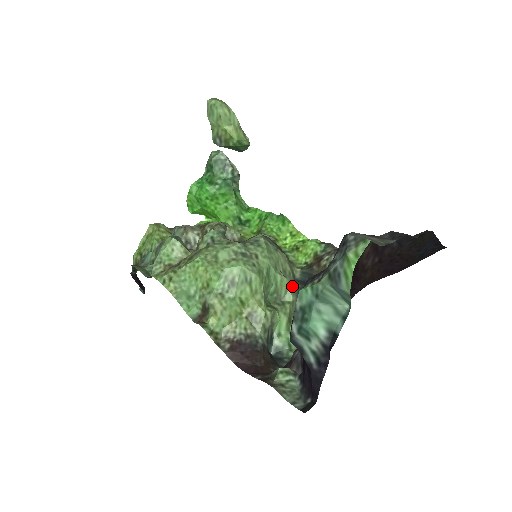
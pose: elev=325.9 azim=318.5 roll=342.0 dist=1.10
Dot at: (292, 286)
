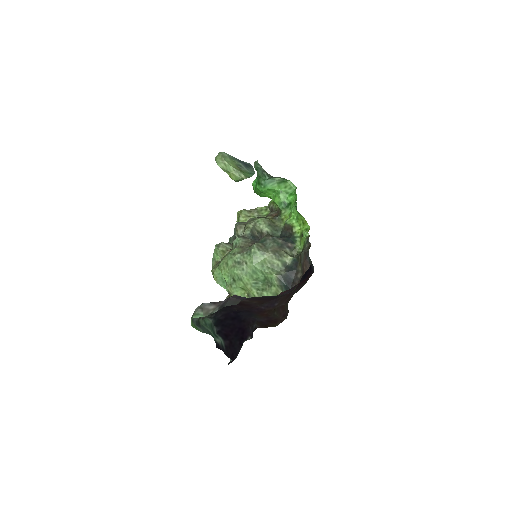
Dot at: (274, 276)
